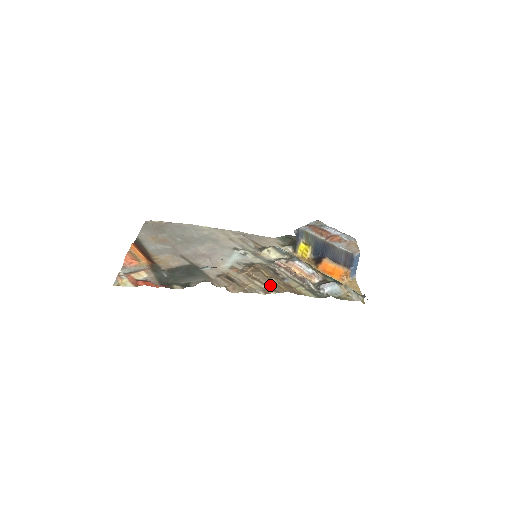
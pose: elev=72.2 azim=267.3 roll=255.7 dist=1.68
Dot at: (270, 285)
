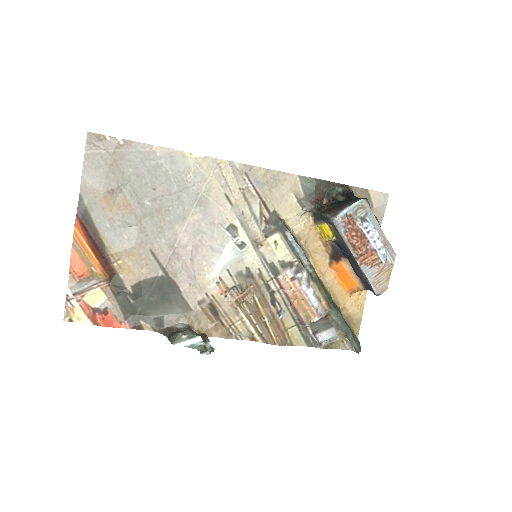
Dot at: (260, 329)
